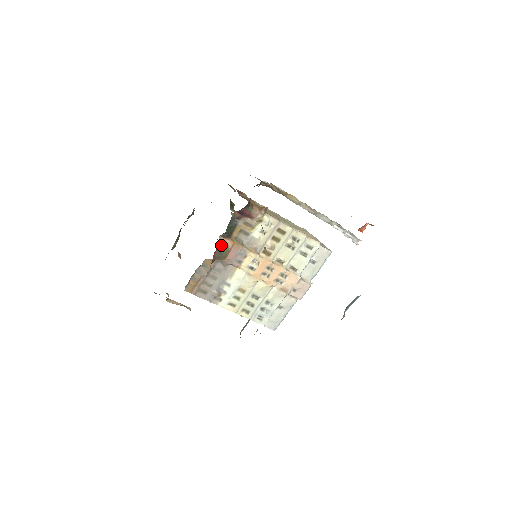
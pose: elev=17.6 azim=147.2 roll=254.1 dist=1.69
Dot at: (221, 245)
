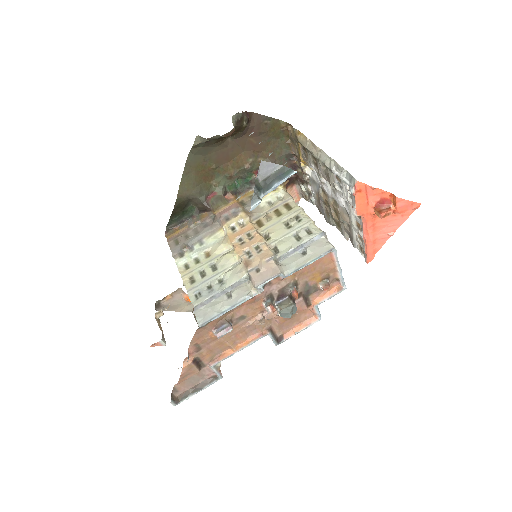
Dot at: (224, 197)
